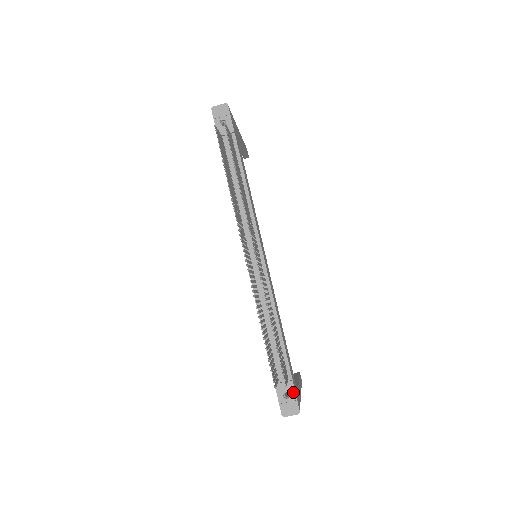
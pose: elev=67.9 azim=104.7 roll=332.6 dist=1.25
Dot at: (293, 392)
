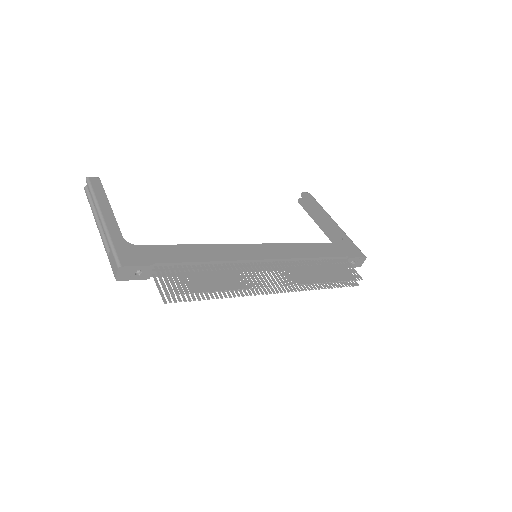
Dot at: (355, 259)
